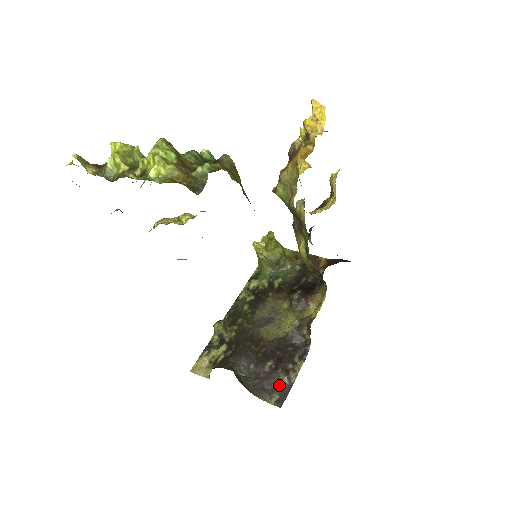
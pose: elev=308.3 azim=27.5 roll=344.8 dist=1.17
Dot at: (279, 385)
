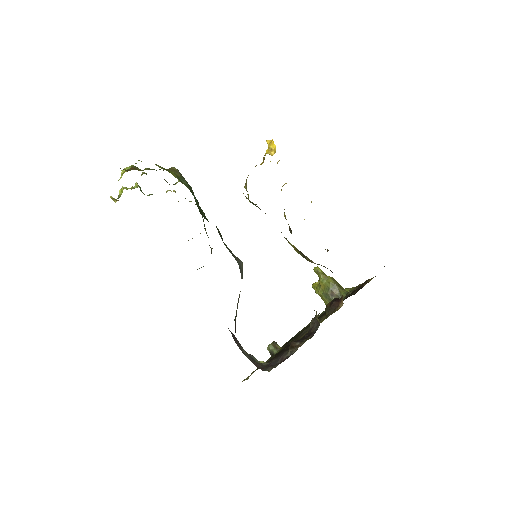
Dot at: (283, 359)
